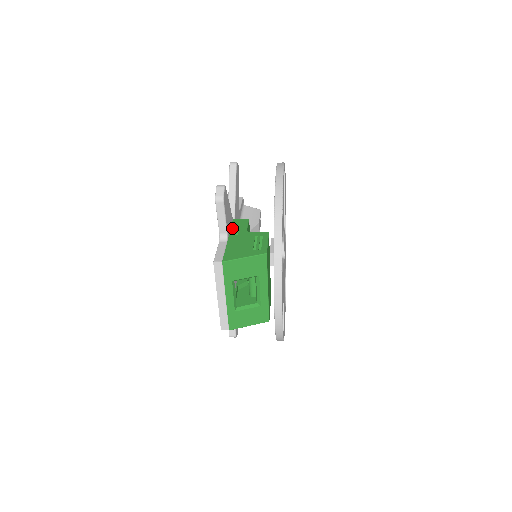
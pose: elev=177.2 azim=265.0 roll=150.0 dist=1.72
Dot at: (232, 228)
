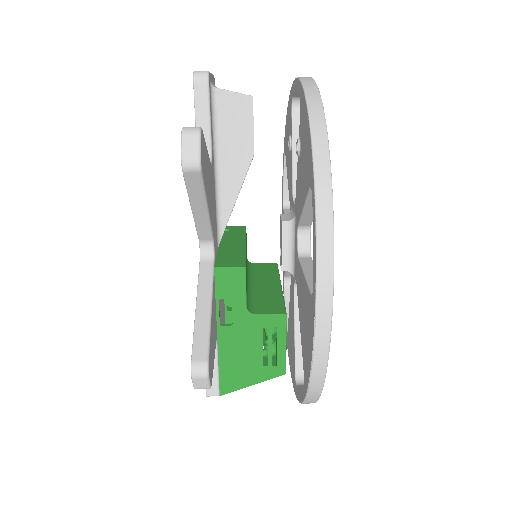
Dot at: (218, 301)
